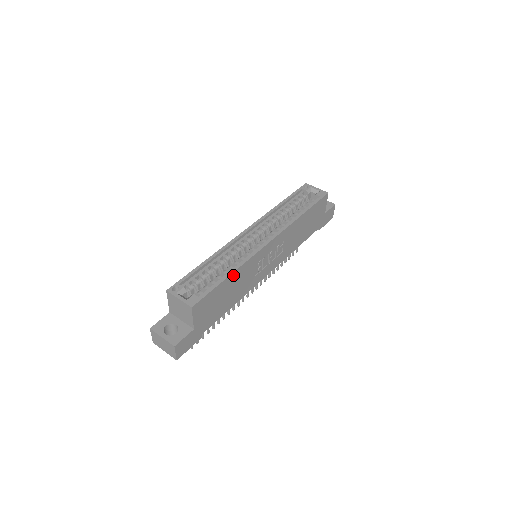
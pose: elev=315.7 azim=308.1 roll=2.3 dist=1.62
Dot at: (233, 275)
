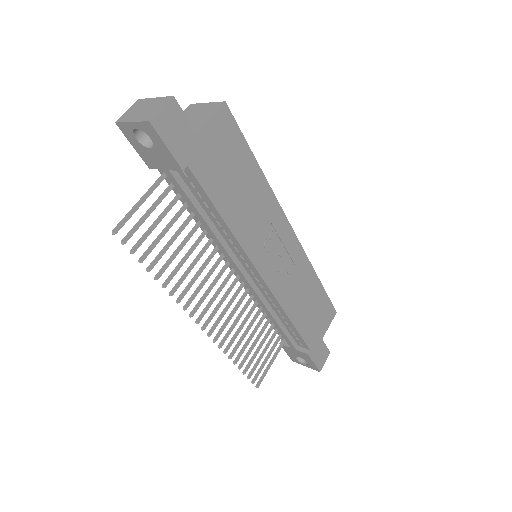
Dot at: (260, 176)
